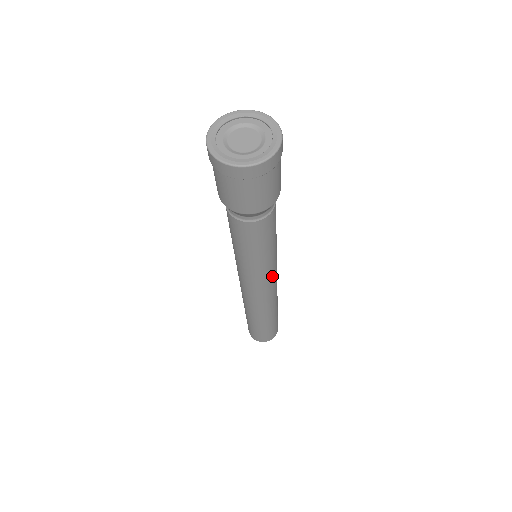
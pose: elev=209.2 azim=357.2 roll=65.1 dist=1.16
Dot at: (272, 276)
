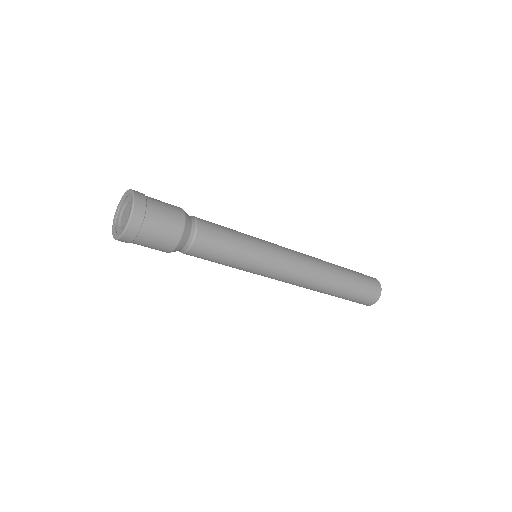
Dot at: (278, 262)
